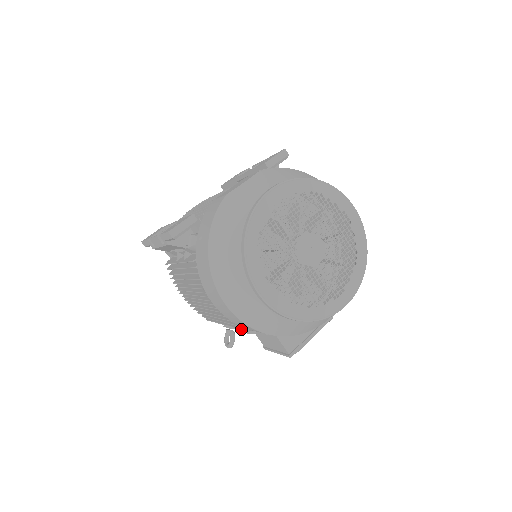
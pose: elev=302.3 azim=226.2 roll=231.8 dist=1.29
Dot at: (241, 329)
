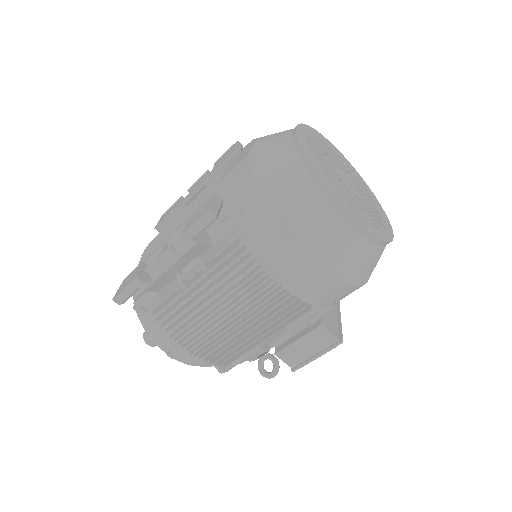
Dot at: occluded
